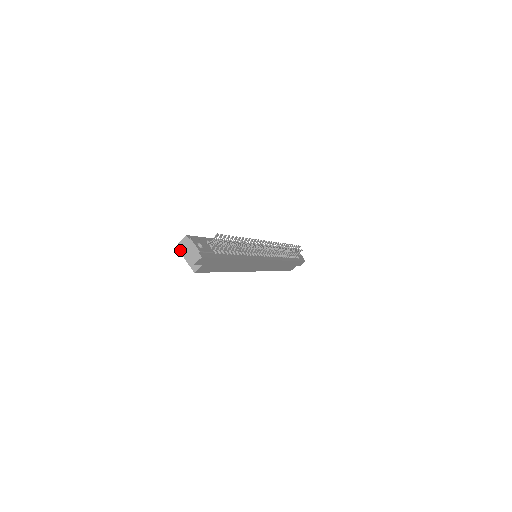
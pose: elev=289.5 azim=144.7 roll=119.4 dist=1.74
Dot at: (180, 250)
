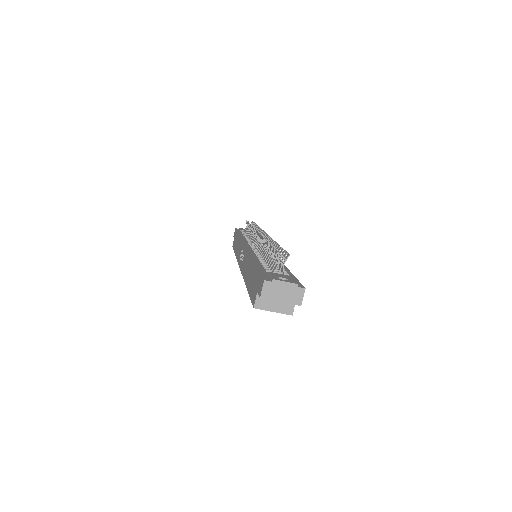
Dot at: (253, 306)
